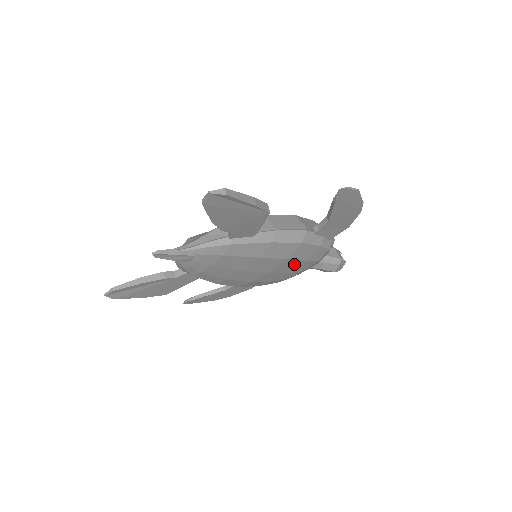
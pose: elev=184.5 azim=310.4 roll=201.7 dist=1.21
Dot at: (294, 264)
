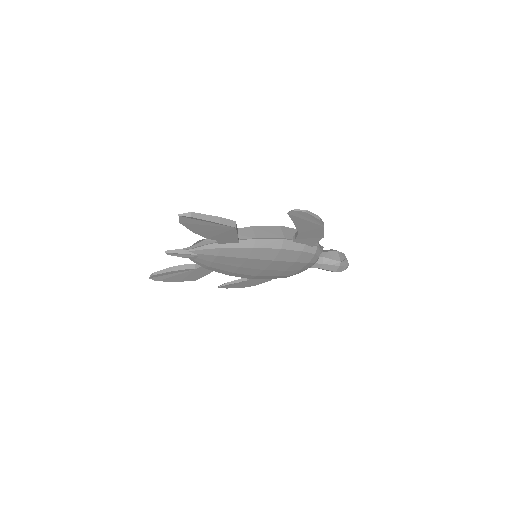
Dot at: (285, 264)
